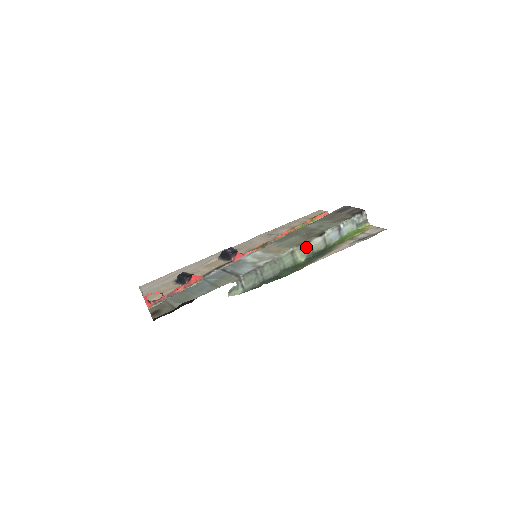
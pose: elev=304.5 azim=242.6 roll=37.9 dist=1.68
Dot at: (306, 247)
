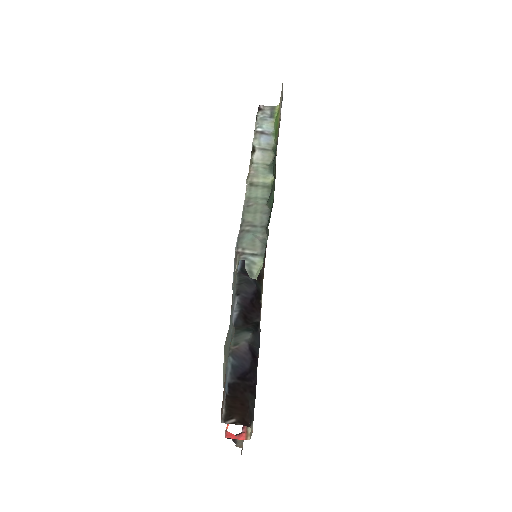
Dot at: (257, 169)
